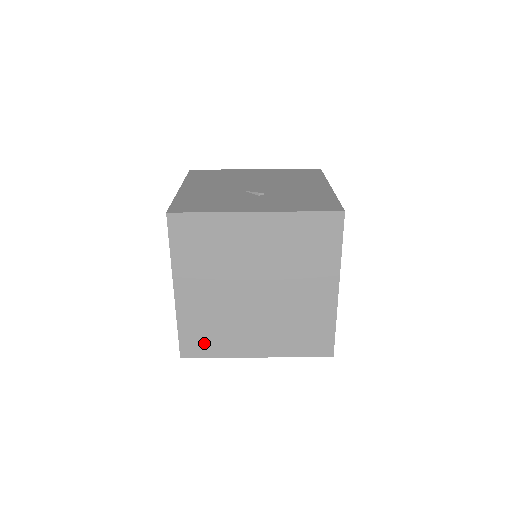
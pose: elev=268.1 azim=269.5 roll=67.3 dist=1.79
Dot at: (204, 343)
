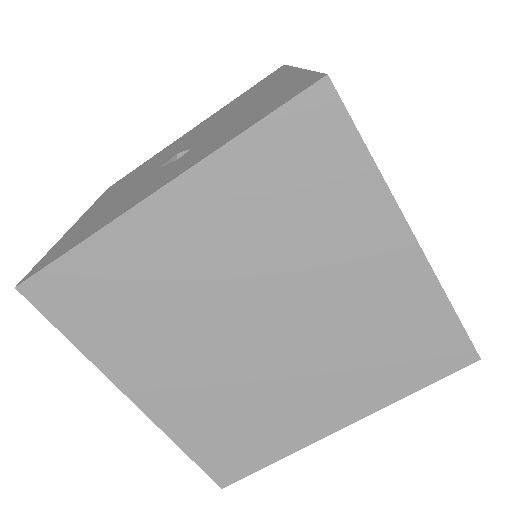
Dot at: (241, 450)
